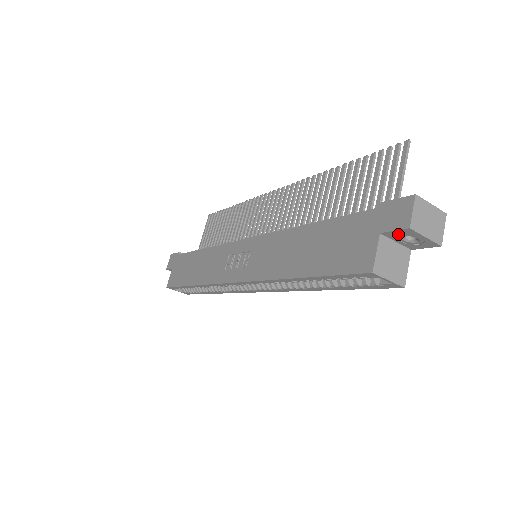
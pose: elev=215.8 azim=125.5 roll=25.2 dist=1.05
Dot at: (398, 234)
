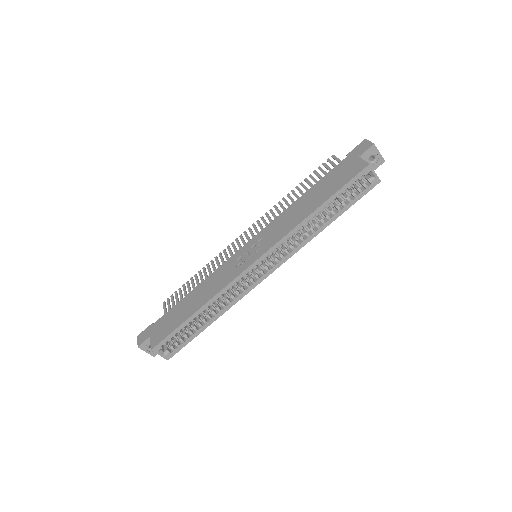
Dot at: (368, 154)
